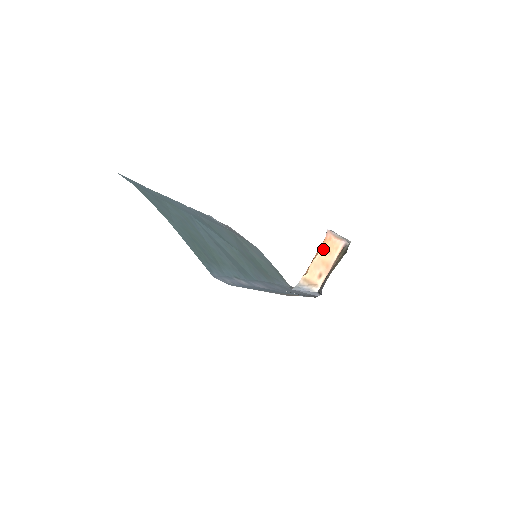
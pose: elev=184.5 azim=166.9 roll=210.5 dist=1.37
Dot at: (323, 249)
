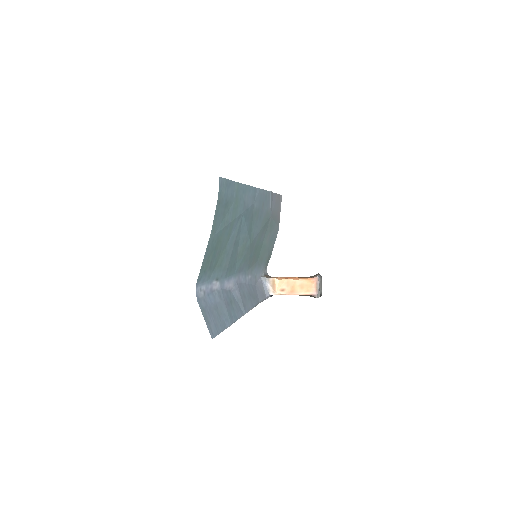
Dot at: (302, 281)
